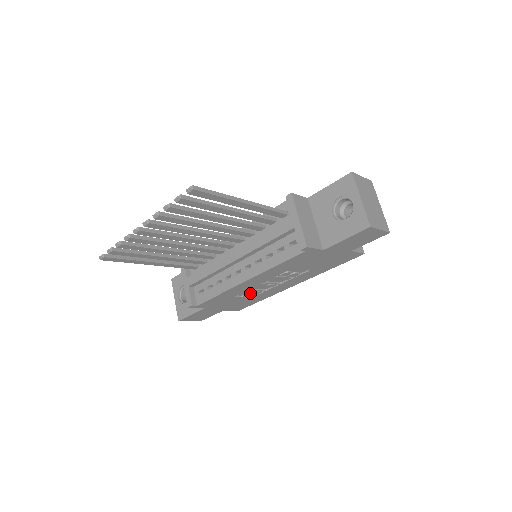
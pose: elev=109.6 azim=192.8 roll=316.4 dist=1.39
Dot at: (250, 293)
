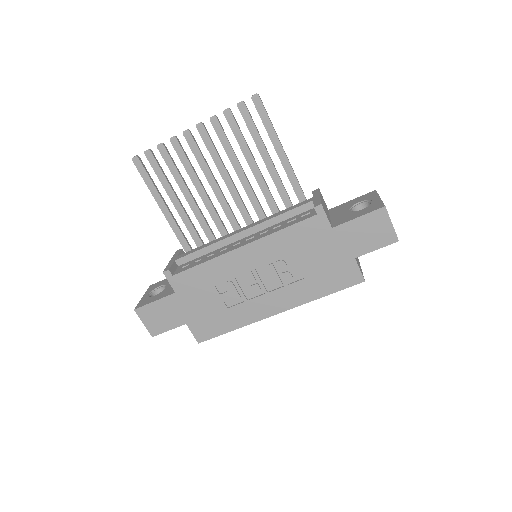
Dot at: (231, 292)
